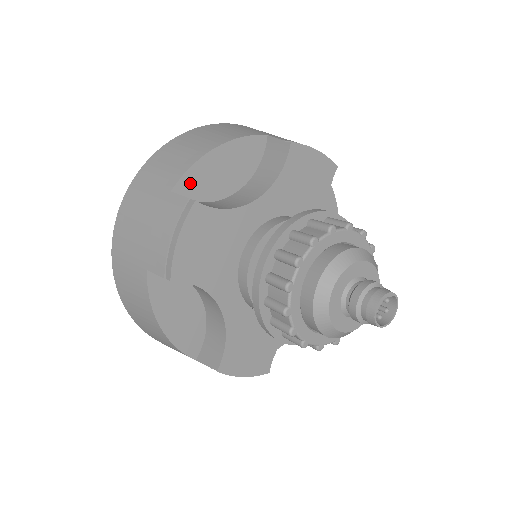
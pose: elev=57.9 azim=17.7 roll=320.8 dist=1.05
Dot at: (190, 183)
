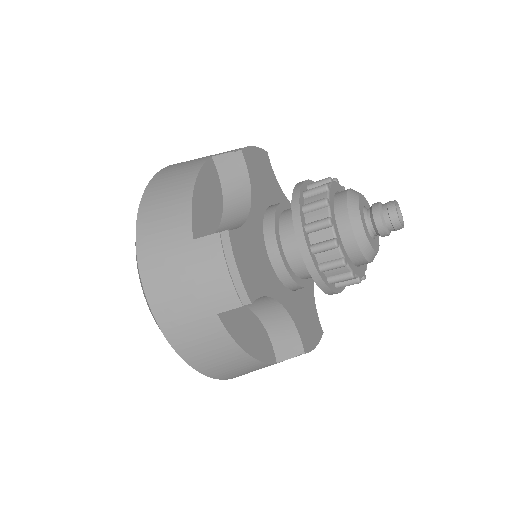
Dot at: (198, 225)
